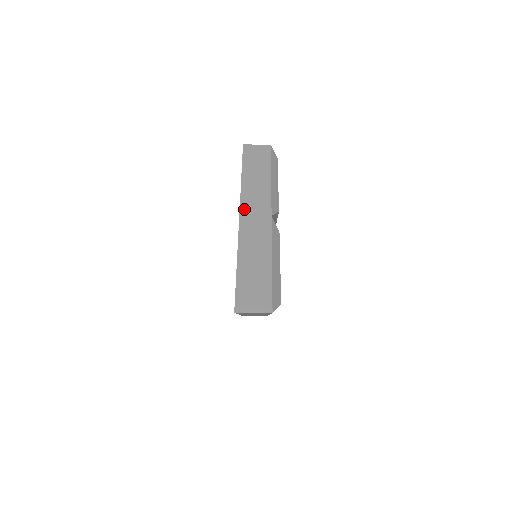
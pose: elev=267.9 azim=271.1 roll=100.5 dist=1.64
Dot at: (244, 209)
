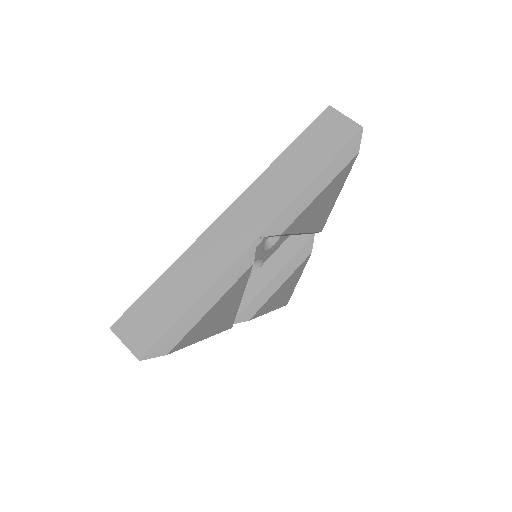
Dot at: (237, 206)
